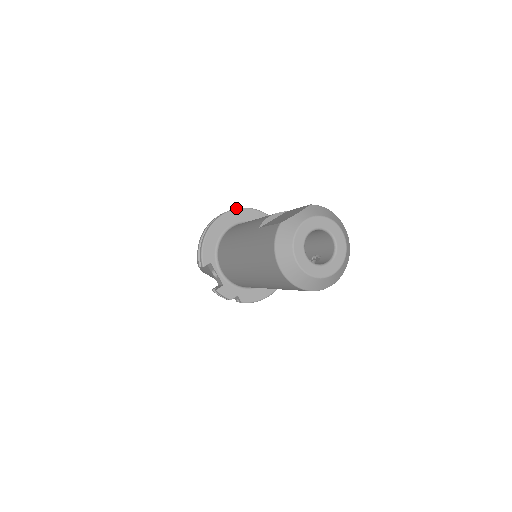
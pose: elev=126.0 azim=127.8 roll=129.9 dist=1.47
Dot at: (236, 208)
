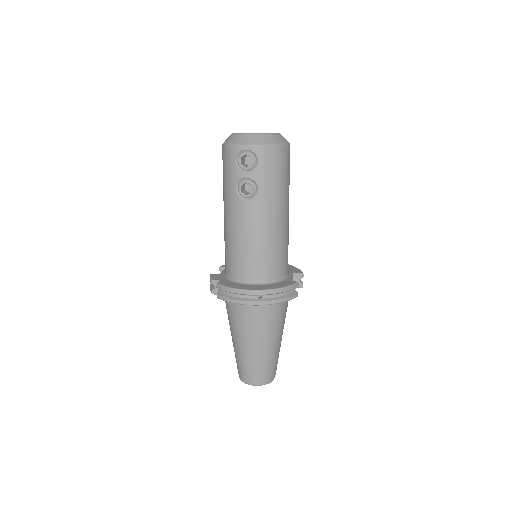
Dot at: occluded
